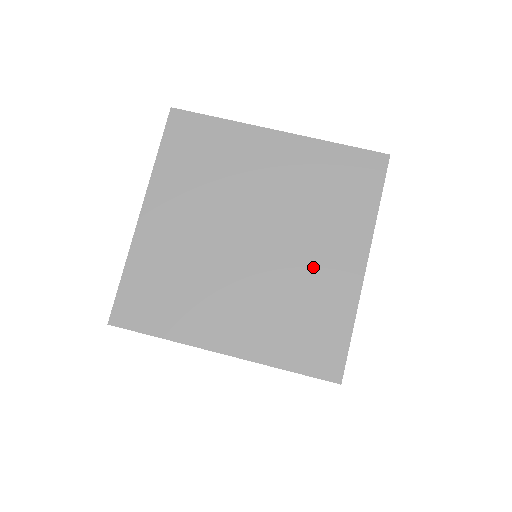
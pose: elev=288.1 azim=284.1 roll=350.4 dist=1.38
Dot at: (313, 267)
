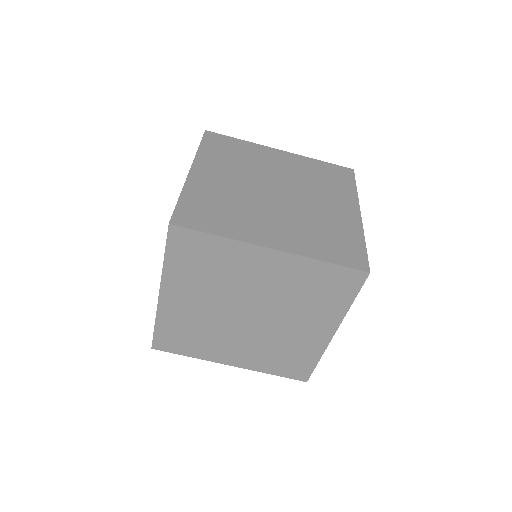
Dot at: (294, 333)
